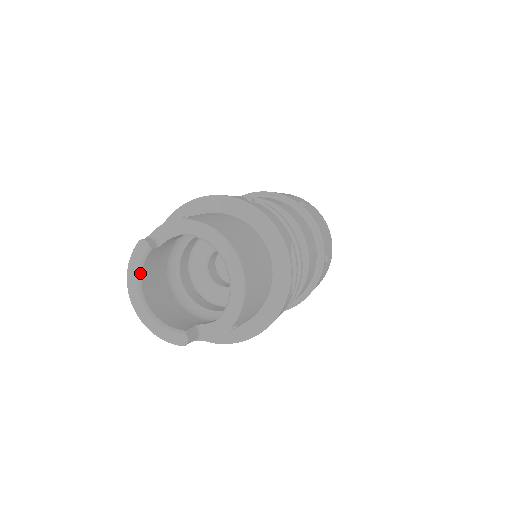
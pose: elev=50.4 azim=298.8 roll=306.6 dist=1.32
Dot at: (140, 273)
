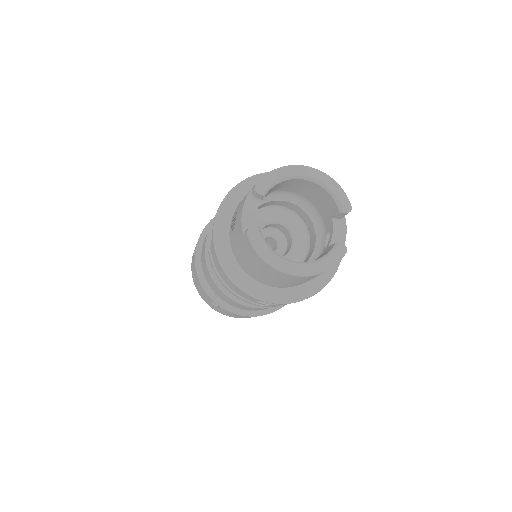
Dot at: (272, 250)
